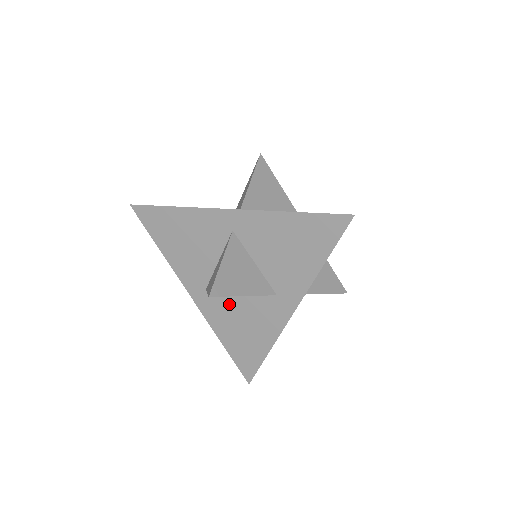
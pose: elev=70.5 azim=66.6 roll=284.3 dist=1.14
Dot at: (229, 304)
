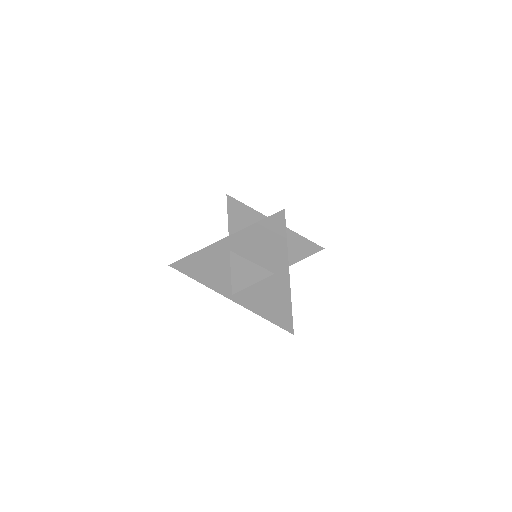
Dot at: (253, 293)
